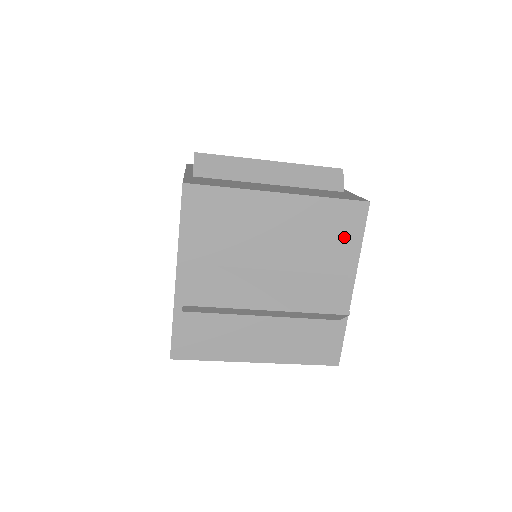
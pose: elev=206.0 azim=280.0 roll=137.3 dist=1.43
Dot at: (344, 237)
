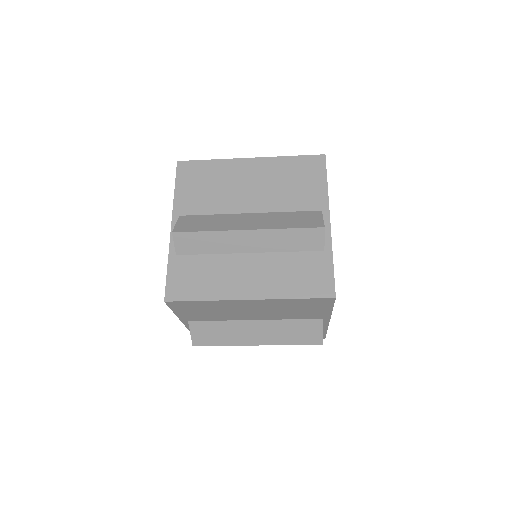
Dot at: (310, 181)
